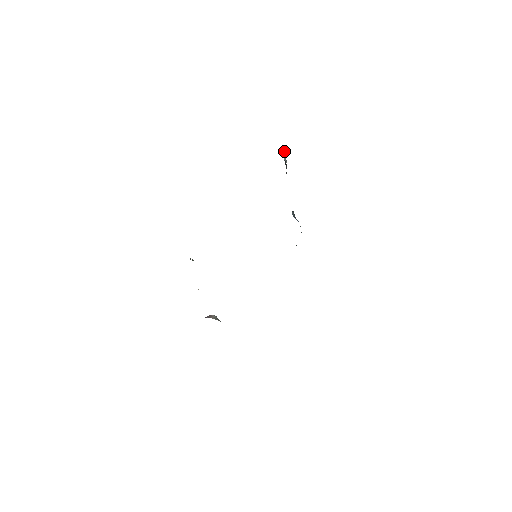
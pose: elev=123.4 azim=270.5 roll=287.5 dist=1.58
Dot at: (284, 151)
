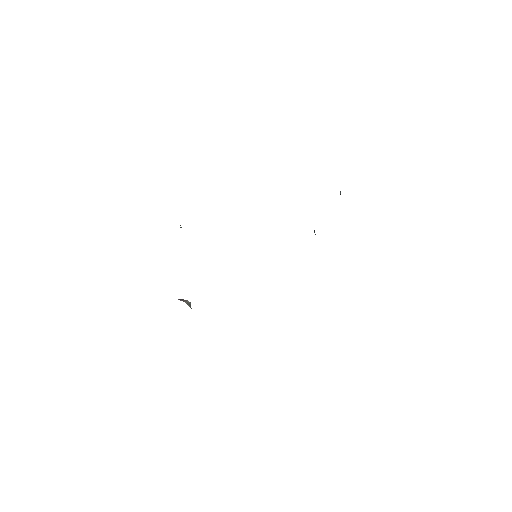
Dot at: occluded
